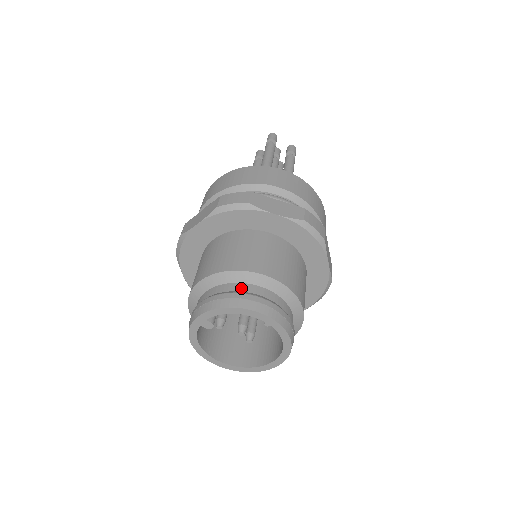
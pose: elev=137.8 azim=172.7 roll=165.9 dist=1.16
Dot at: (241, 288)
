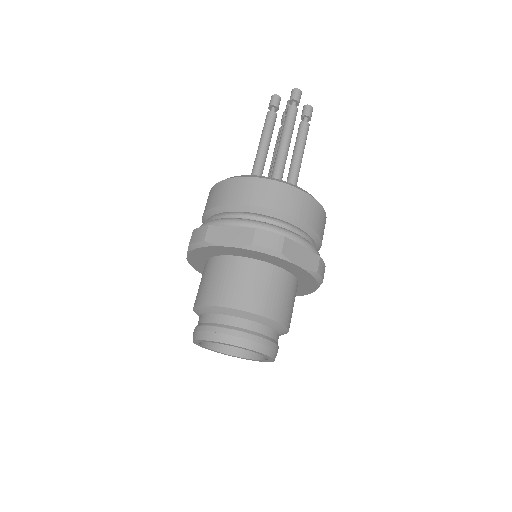
Dot at: (254, 328)
